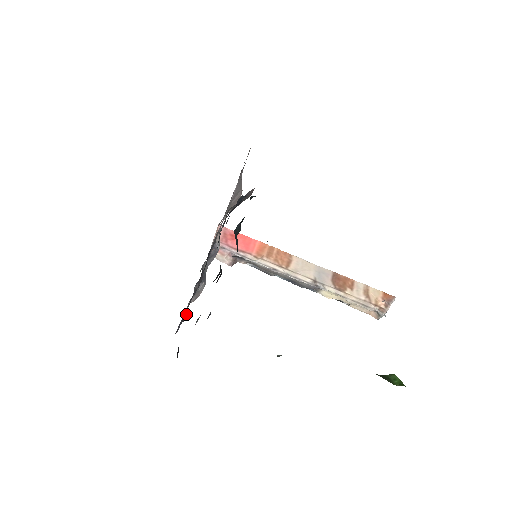
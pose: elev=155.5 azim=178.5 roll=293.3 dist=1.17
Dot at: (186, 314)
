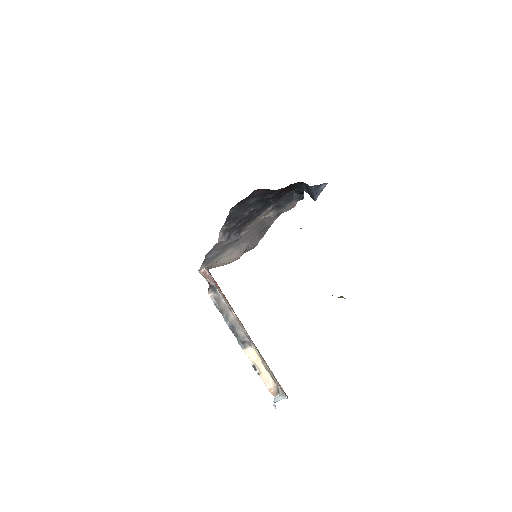
Dot at: (249, 201)
